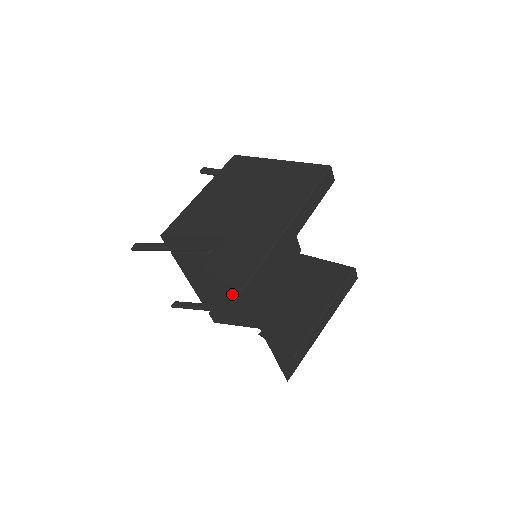
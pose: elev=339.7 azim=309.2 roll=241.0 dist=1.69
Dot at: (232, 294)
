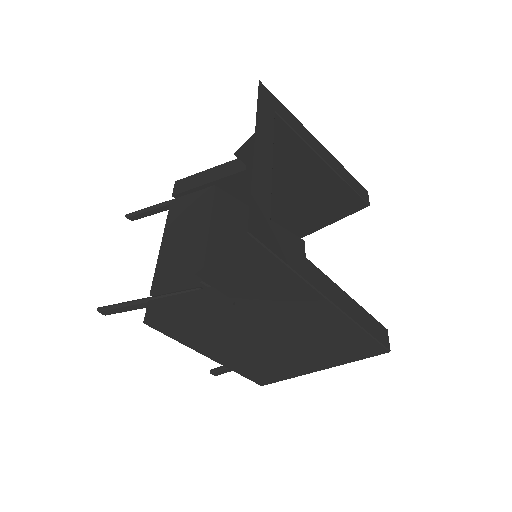
Dot at: (209, 246)
